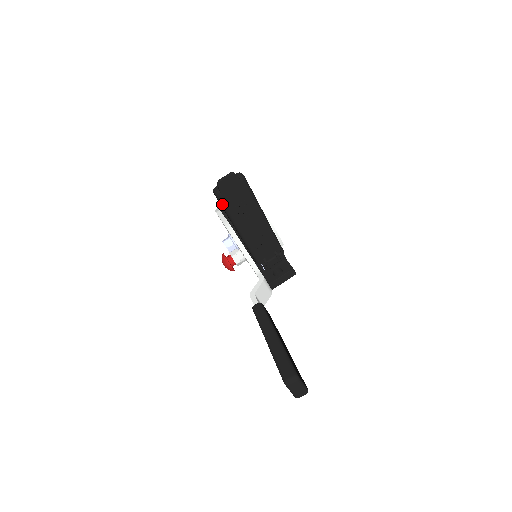
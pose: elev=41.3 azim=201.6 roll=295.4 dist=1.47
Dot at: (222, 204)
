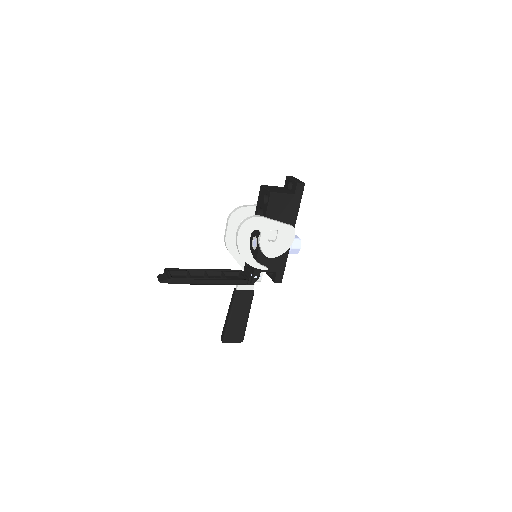
Dot at: (174, 274)
